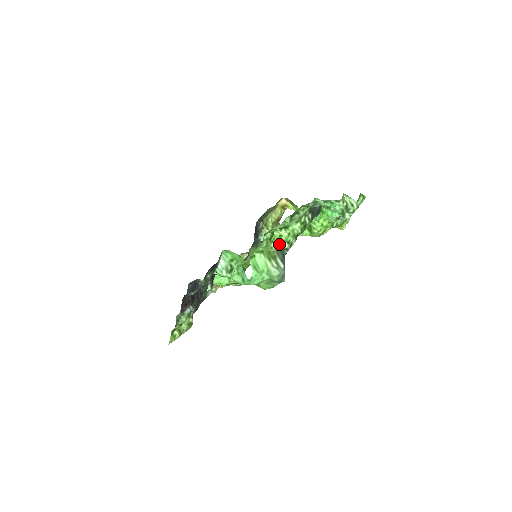
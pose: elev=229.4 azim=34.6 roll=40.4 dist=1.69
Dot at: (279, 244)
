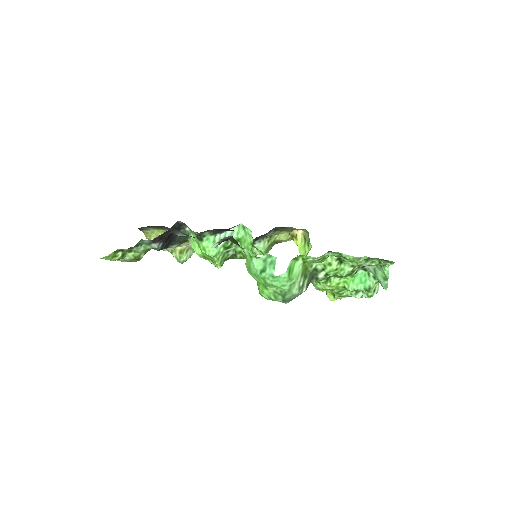
Dot at: (318, 269)
